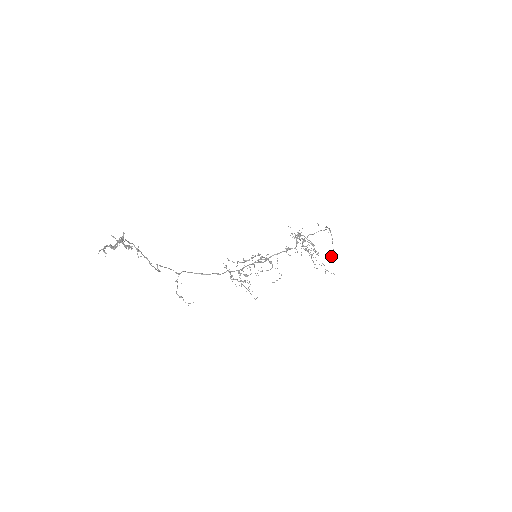
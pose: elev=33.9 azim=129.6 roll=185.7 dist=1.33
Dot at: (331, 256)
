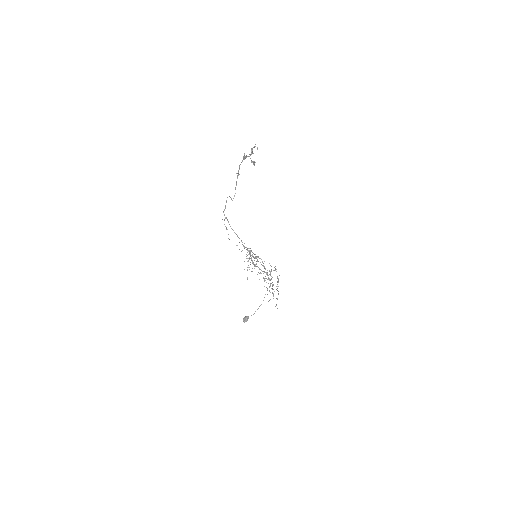
Dot at: (246, 319)
